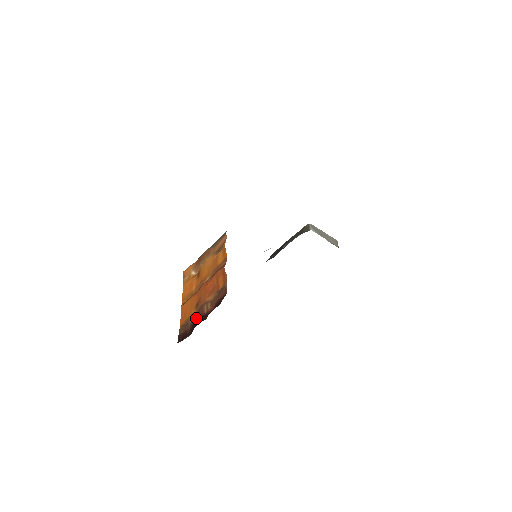
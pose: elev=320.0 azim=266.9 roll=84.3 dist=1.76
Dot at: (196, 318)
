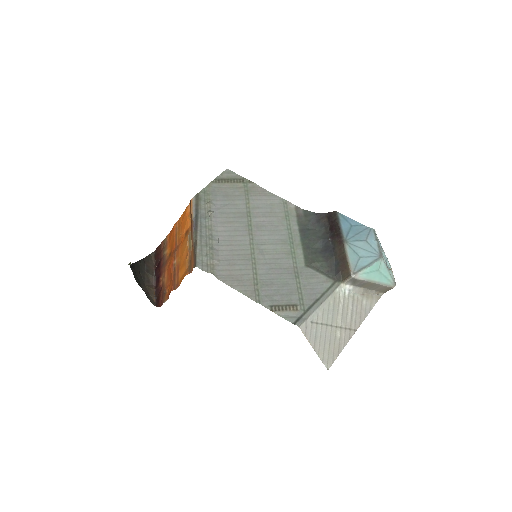
Dot at: (161, 266)
